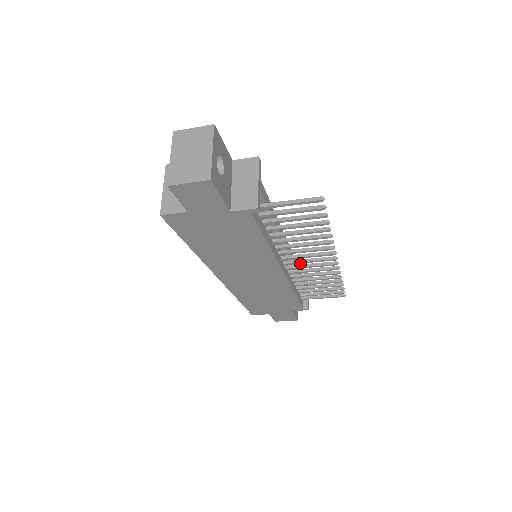
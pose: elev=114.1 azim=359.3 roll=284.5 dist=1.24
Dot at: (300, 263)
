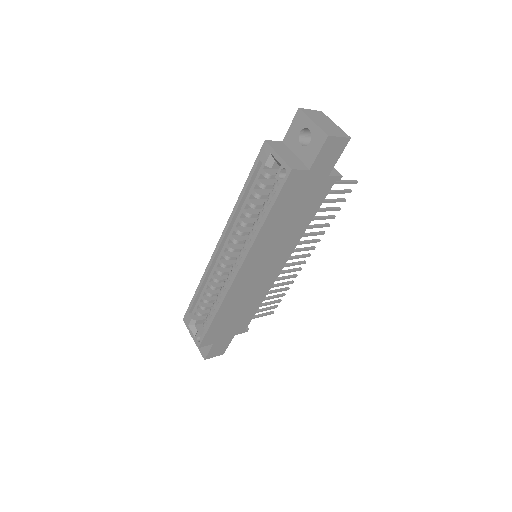
Dot at: (290, 259)
